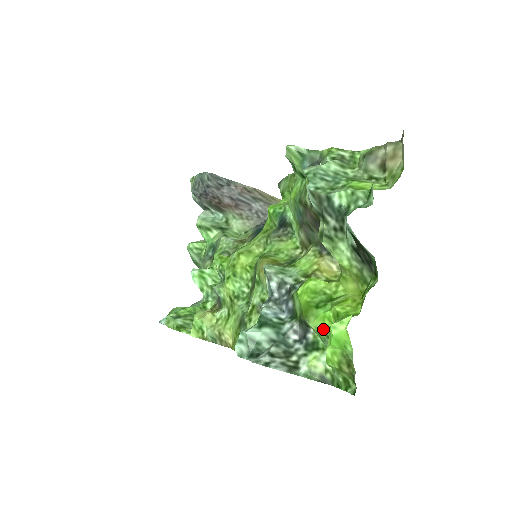
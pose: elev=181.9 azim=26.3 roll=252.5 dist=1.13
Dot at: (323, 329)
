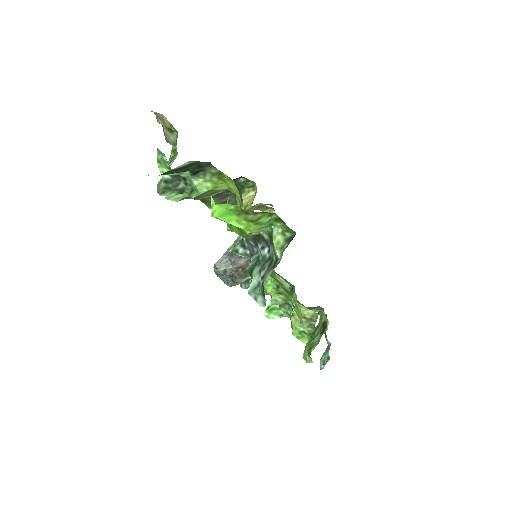
Dot at: occluded
